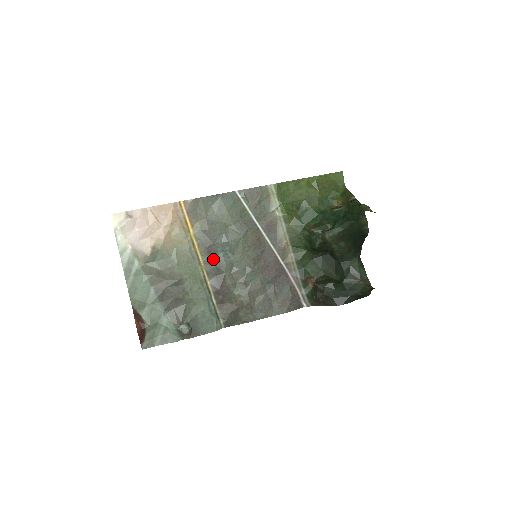
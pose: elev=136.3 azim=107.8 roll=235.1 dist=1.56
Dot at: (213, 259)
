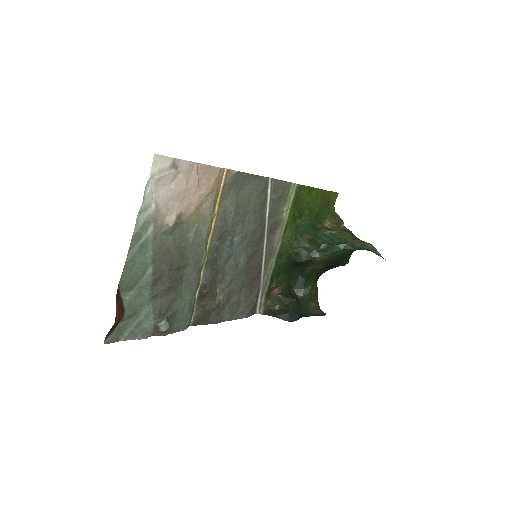
Dot at: (218, 247)
